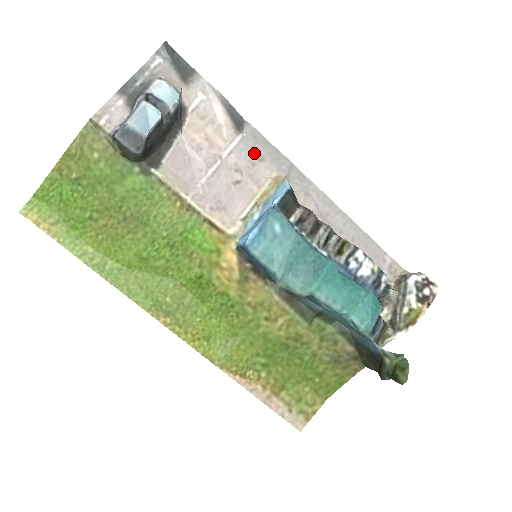
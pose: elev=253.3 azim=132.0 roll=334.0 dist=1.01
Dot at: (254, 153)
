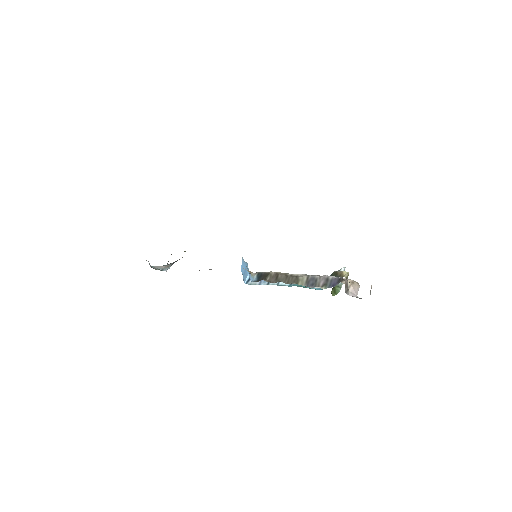
Dot at: occluded
